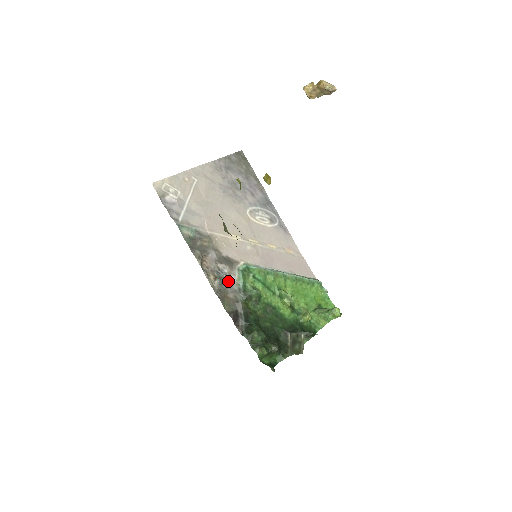
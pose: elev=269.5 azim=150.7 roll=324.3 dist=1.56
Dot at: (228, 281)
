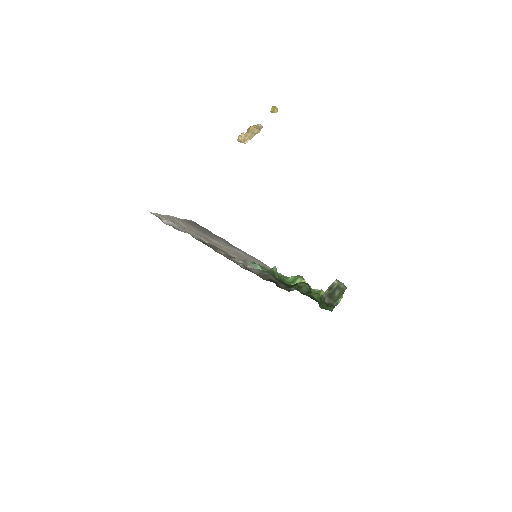
Dot at: (248, 268)
